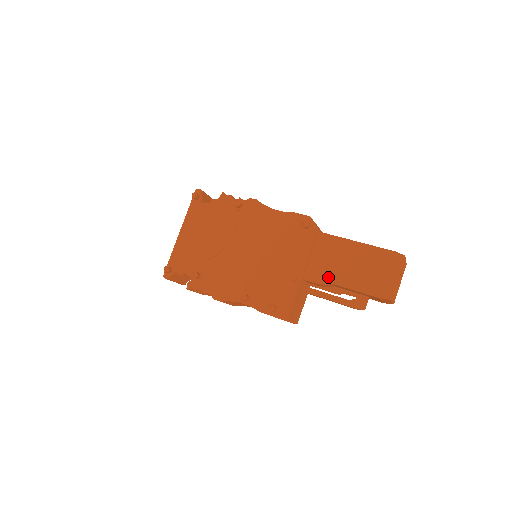
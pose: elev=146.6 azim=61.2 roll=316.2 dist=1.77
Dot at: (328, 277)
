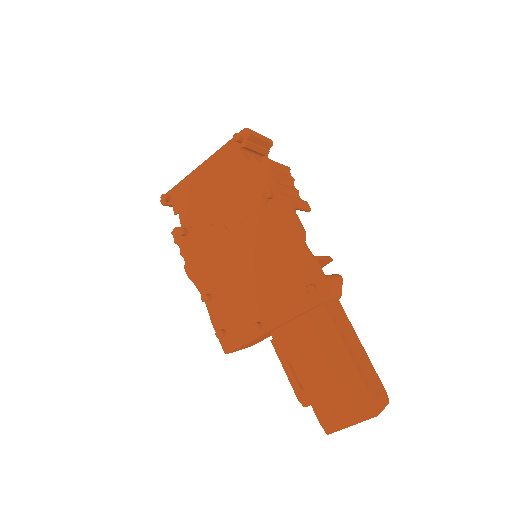
Dot at: (293, 354)
